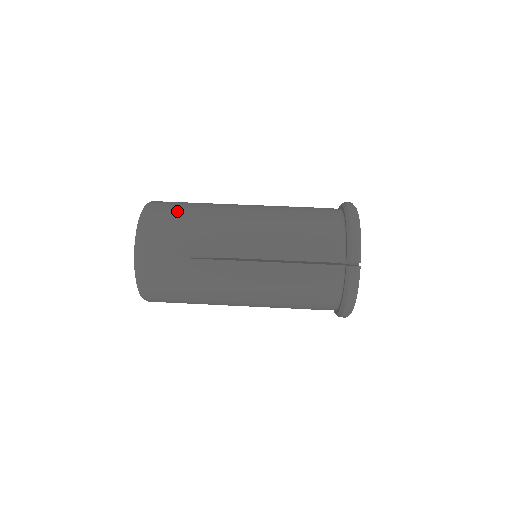
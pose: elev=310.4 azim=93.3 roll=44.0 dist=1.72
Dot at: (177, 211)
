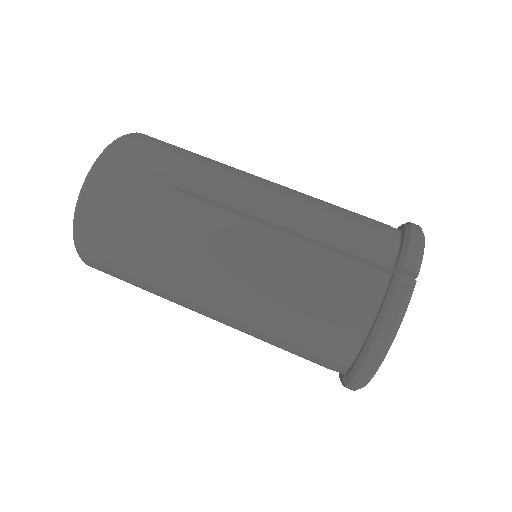
Dot at: occluded
